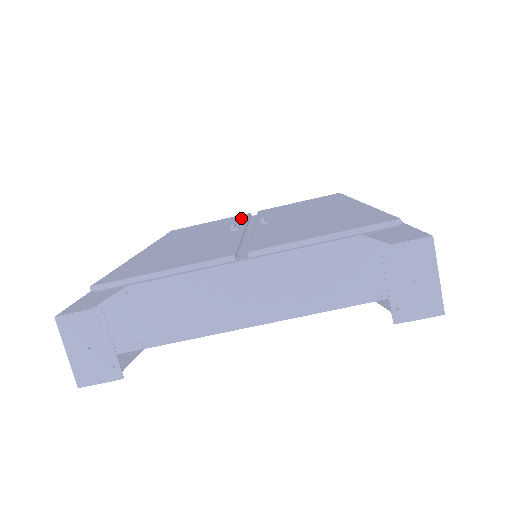
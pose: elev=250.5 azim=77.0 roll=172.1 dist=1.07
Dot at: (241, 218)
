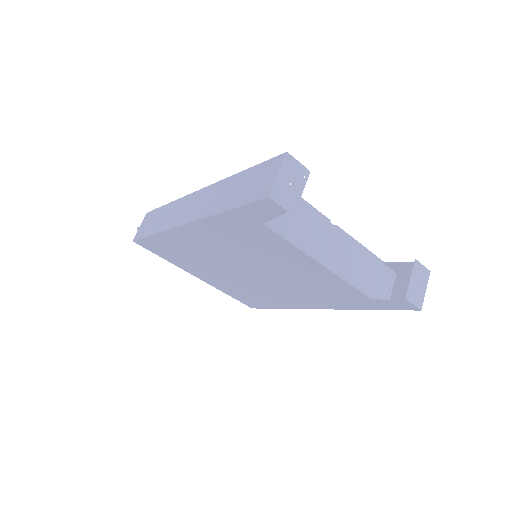
Dot at: occluded
